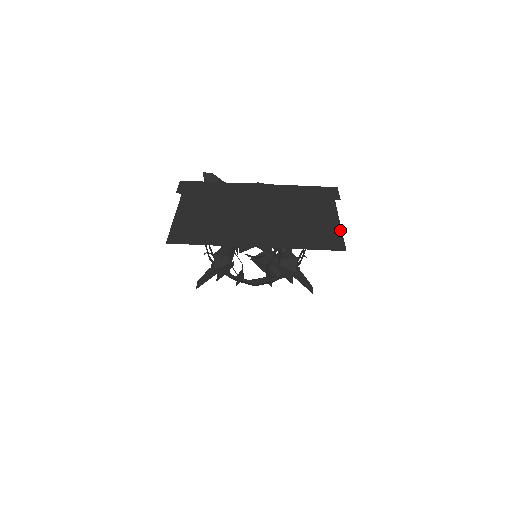
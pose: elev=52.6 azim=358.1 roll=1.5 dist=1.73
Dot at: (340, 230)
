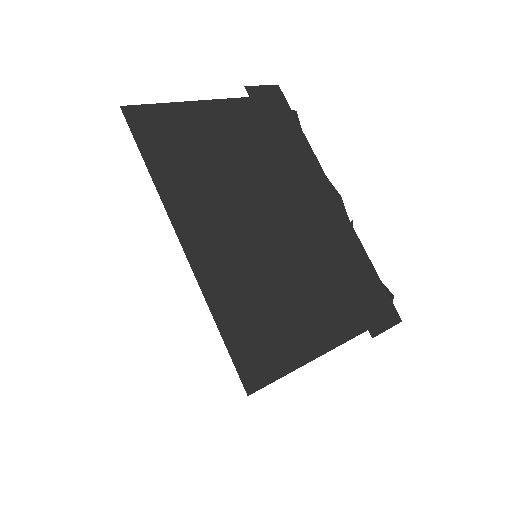
Dot at: (174, 104)
